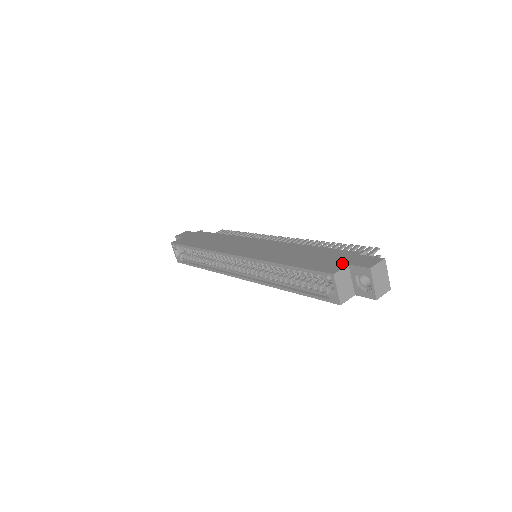
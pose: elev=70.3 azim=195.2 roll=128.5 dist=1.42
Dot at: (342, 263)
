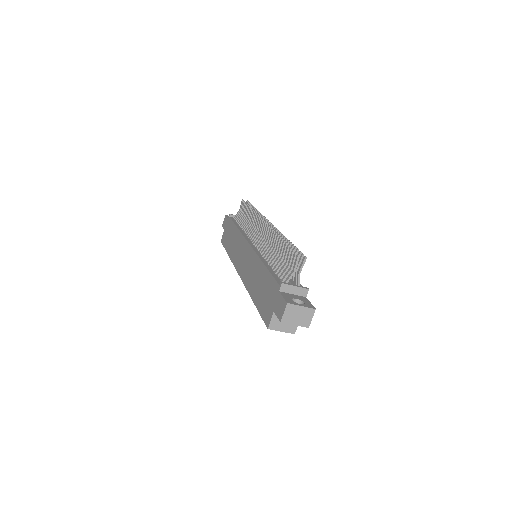
Dot at: (271, 308)
